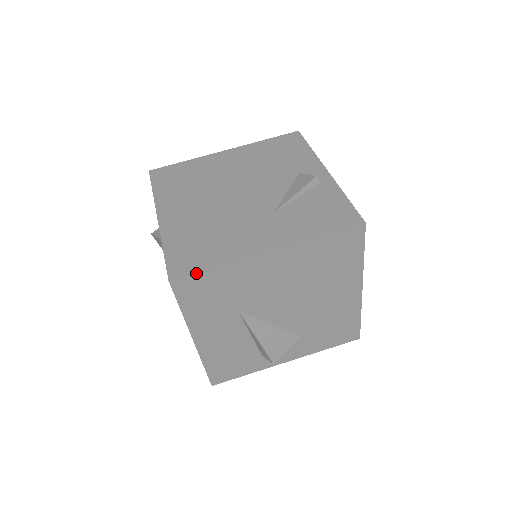
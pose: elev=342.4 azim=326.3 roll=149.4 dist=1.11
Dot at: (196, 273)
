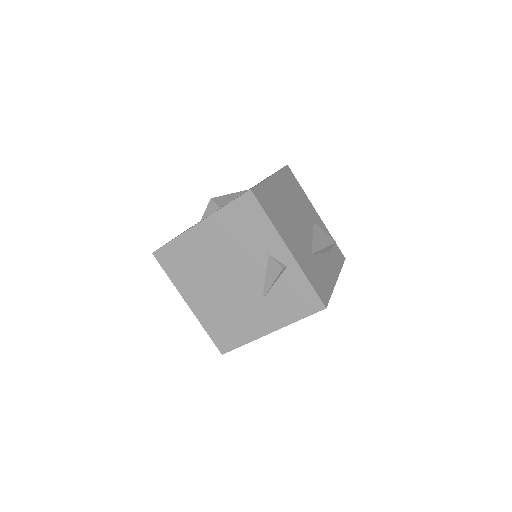
Dot at: occluded
